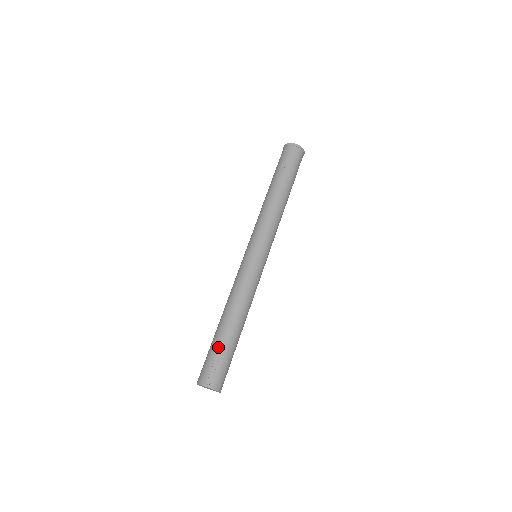
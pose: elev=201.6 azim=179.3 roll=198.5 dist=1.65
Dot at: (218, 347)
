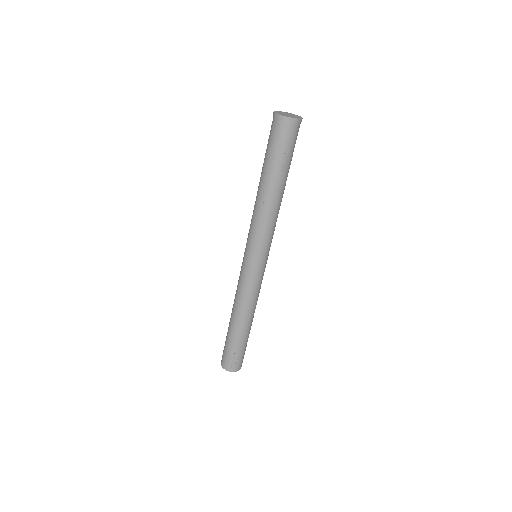
Dot at: (235, 345)
